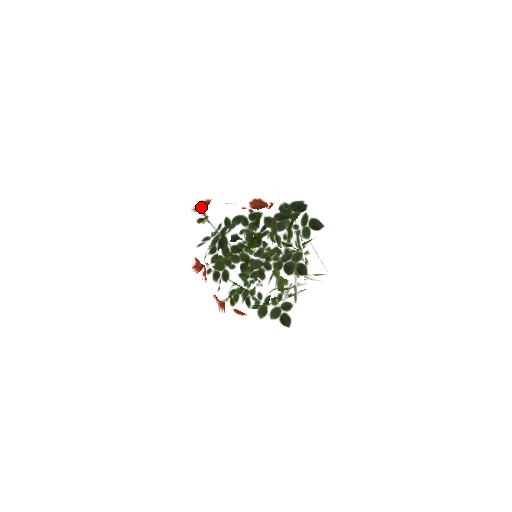
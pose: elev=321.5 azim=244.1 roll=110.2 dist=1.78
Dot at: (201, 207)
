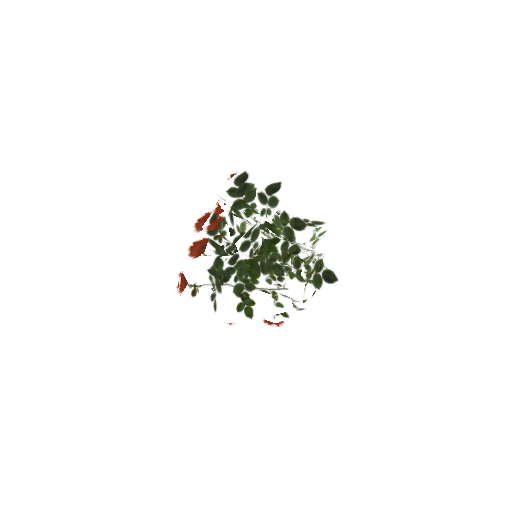
Dot at: (183, 287)
